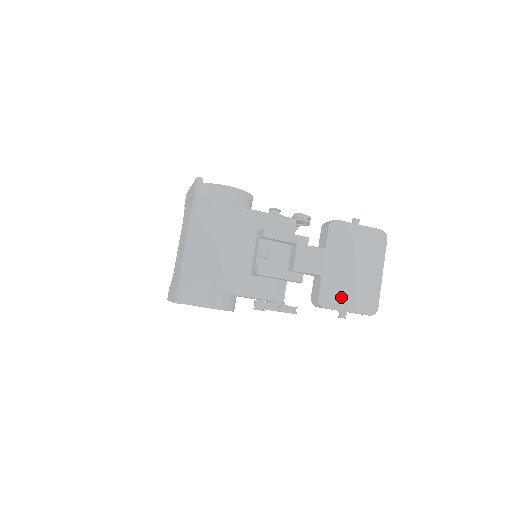
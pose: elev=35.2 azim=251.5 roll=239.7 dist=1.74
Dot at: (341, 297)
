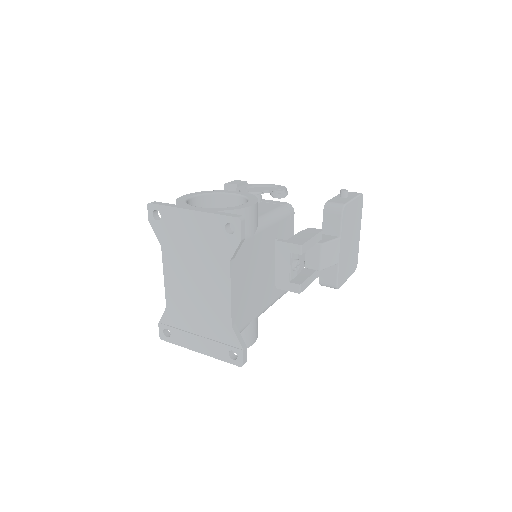
Dot at: (345, 272)
